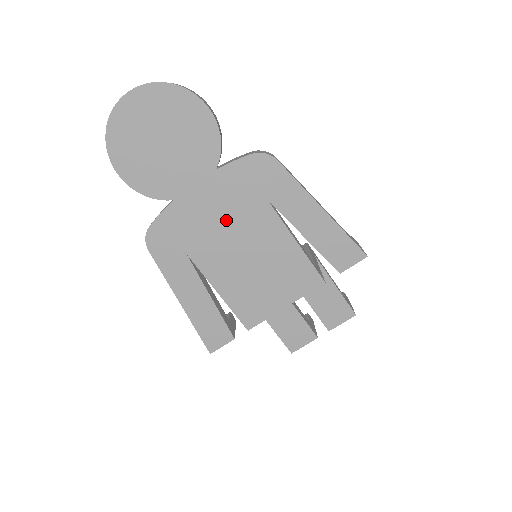
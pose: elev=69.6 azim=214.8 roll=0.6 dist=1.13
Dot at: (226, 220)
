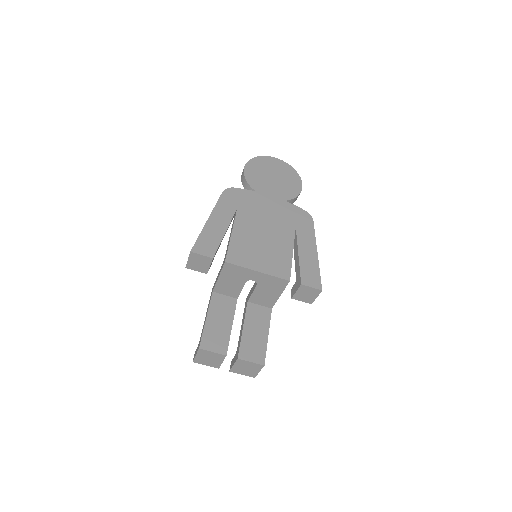
Dot at: (270, 216)
